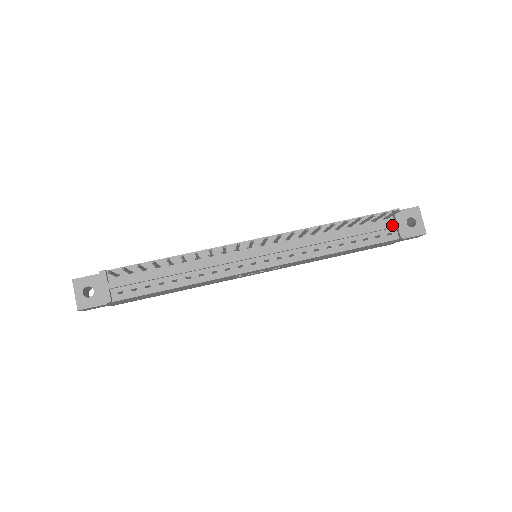
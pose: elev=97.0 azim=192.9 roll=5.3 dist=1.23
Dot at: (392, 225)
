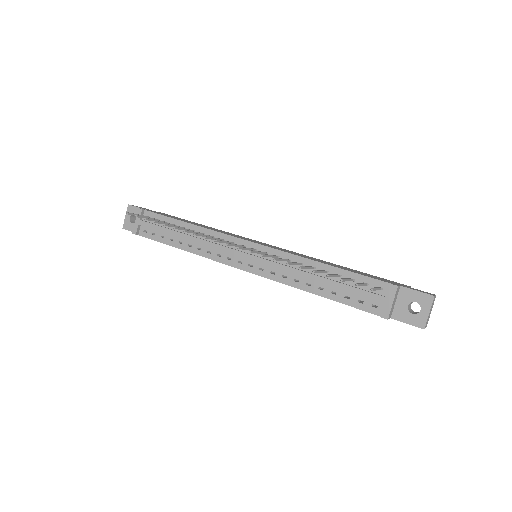
Dot at: (380, 299)
